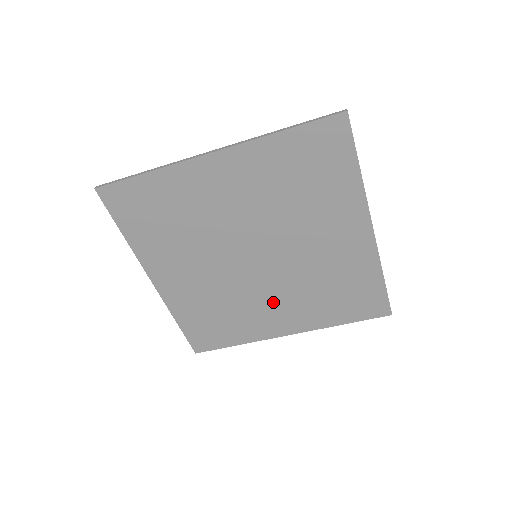
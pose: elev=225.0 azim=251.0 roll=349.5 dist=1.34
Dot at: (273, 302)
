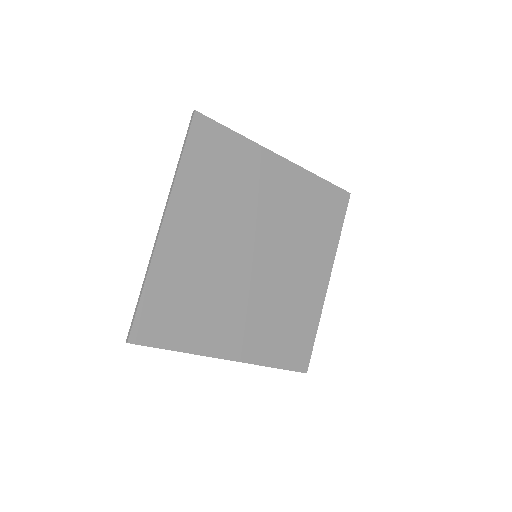
Dot at: (298, 272)
